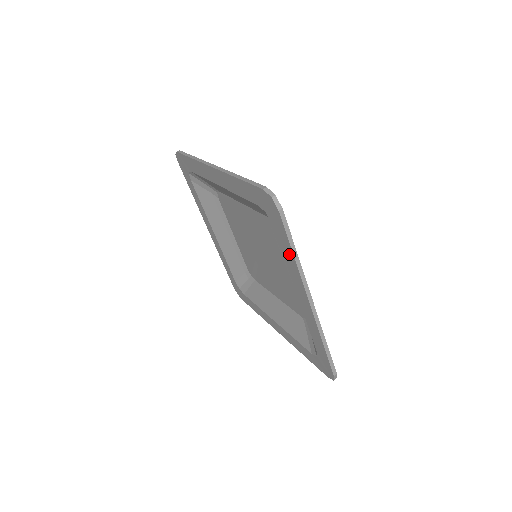
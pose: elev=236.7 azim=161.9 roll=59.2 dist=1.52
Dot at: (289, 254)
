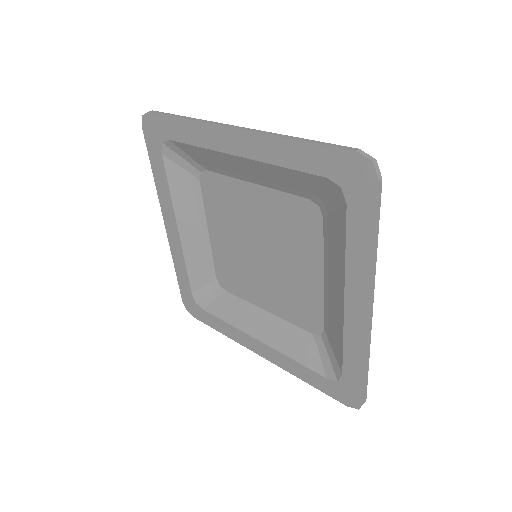
Dot at: (364, 244)
